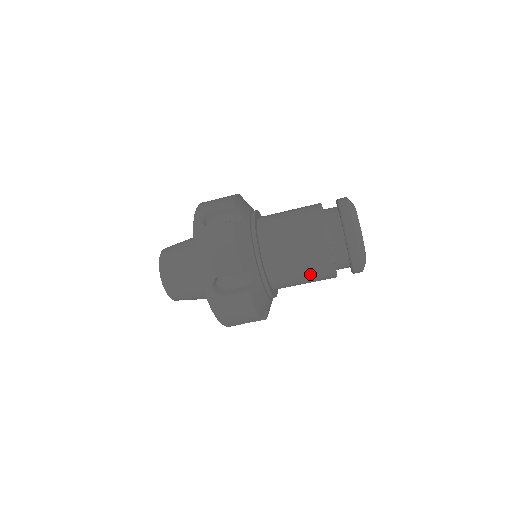
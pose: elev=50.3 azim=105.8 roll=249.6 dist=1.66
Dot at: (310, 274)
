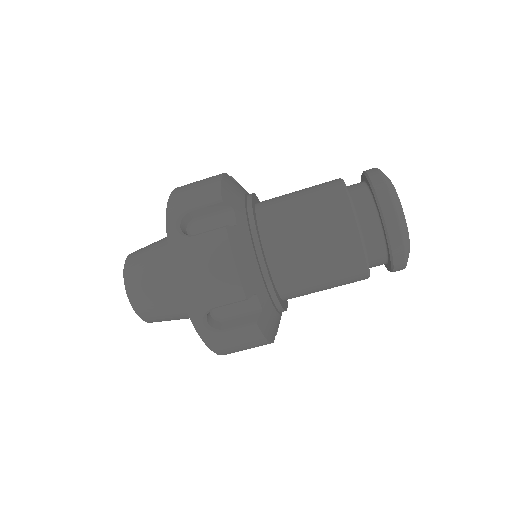
Dot at: (335, 282)
